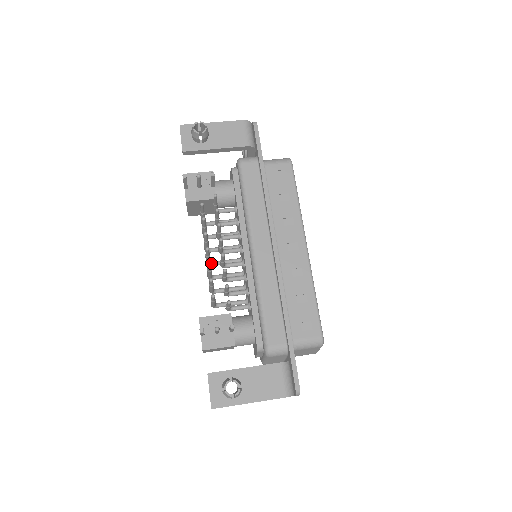
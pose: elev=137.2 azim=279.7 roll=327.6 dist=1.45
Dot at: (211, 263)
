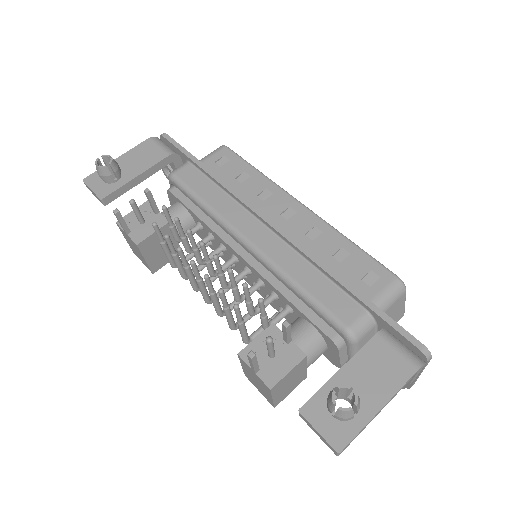
Dot at: occluded
